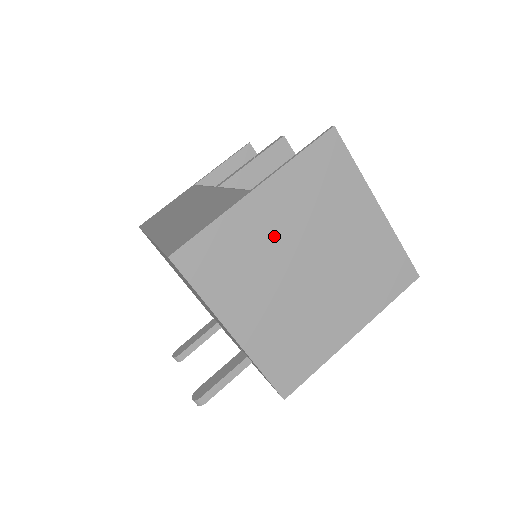
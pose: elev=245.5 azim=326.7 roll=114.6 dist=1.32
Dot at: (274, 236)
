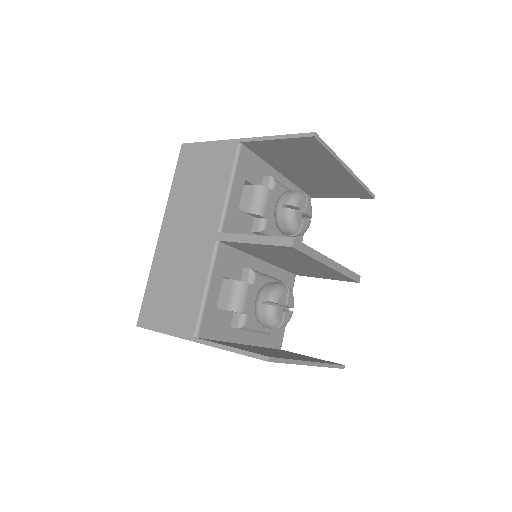
Dot at: occluded
